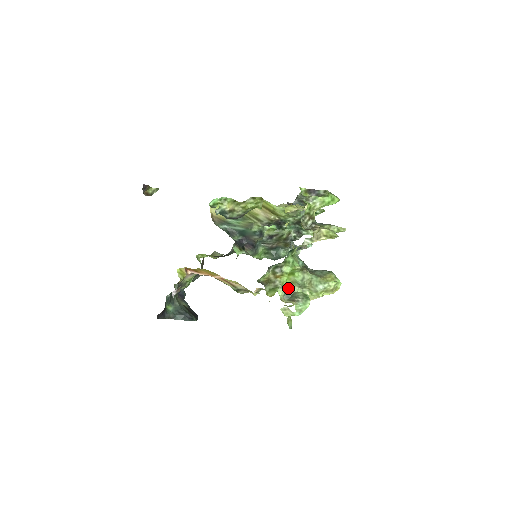
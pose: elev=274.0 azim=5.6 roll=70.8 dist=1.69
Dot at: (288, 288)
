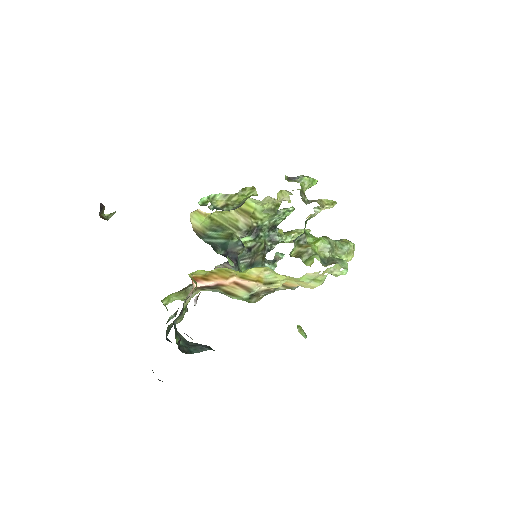
Dot at: (320, 256)
